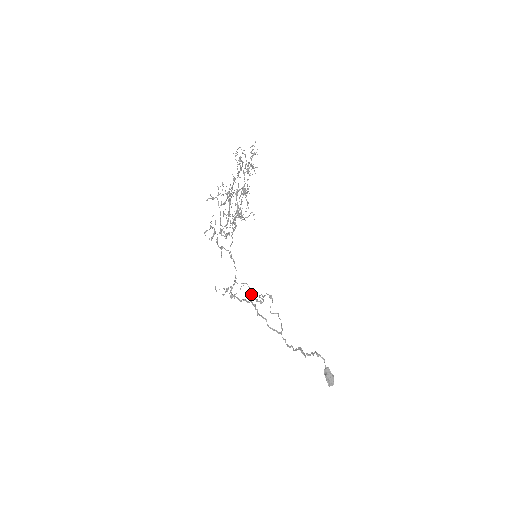
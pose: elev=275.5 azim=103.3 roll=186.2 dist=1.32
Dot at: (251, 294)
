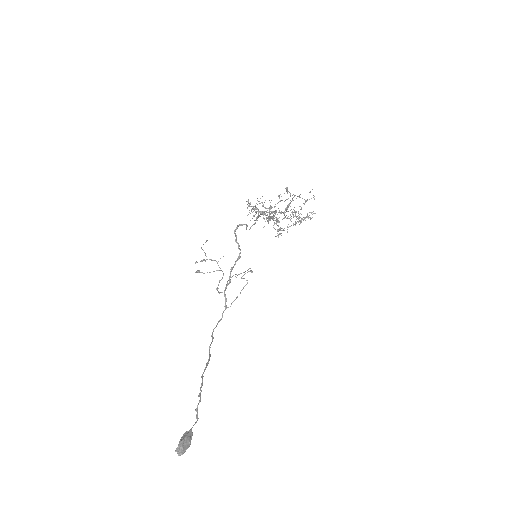
Dot at: occluded
